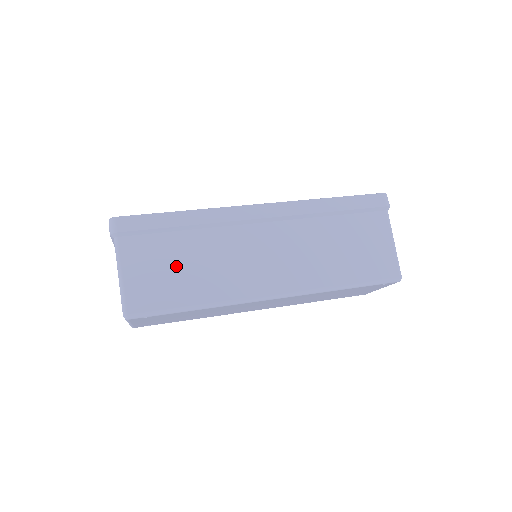
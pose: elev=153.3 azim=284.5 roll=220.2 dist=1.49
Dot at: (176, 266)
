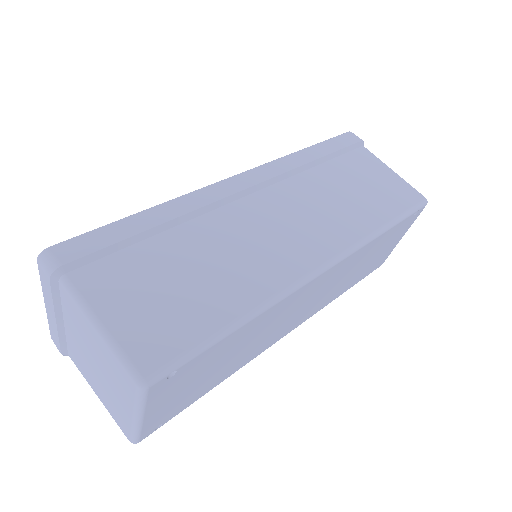
Dot at: (178, 279)
